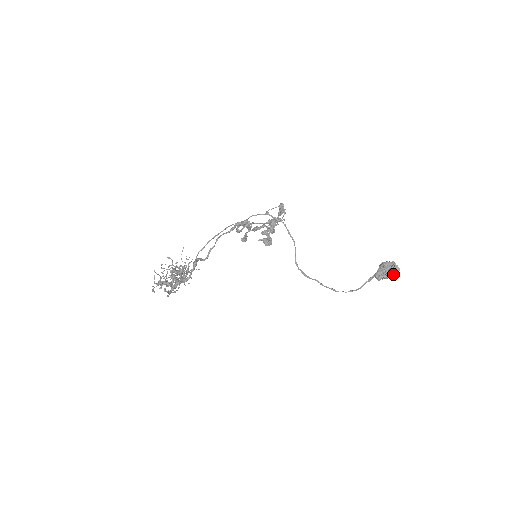
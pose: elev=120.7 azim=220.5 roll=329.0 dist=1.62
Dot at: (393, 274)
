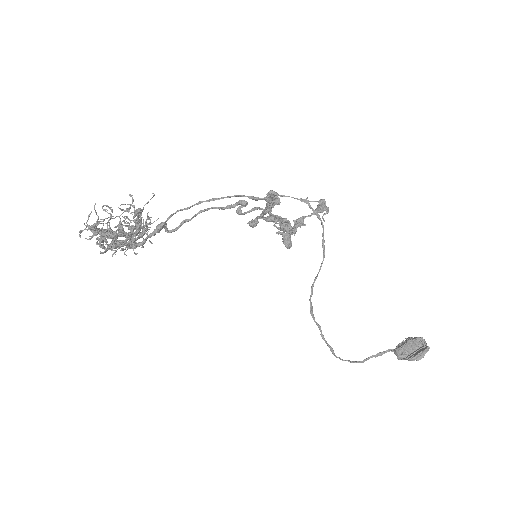
Dot at: occluded
